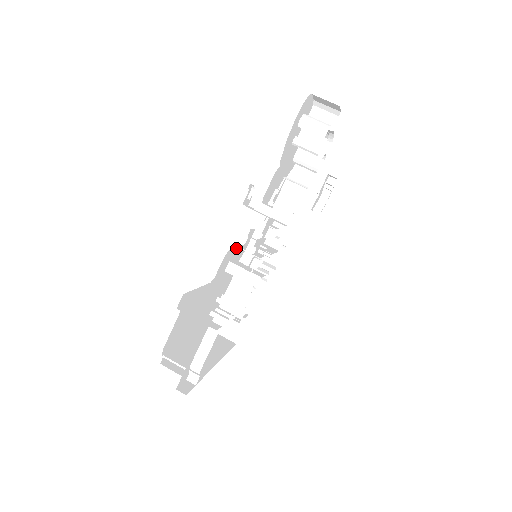
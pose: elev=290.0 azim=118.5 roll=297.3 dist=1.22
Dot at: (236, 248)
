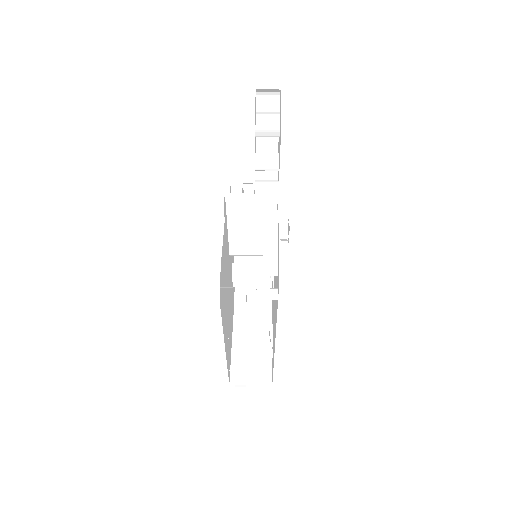
Dot at: occluded
